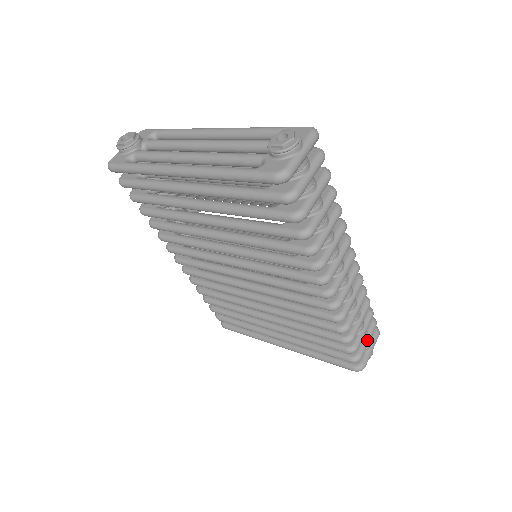
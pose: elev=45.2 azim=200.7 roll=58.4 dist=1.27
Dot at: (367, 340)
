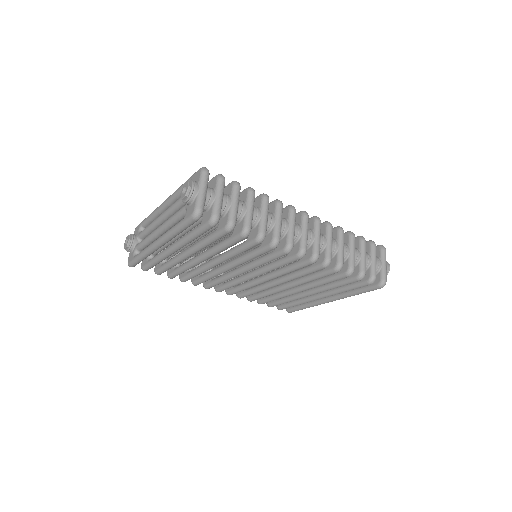
Dot at: (373, 261)
